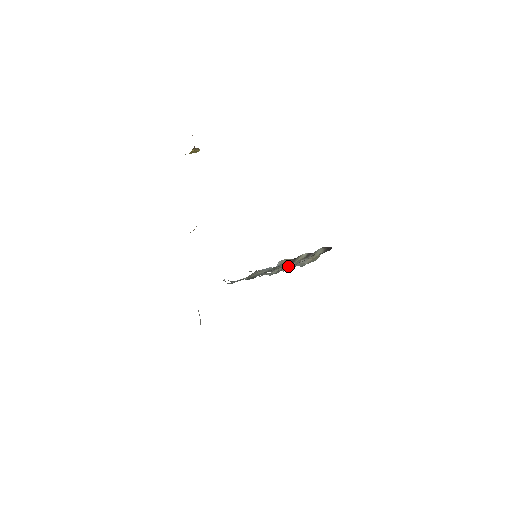
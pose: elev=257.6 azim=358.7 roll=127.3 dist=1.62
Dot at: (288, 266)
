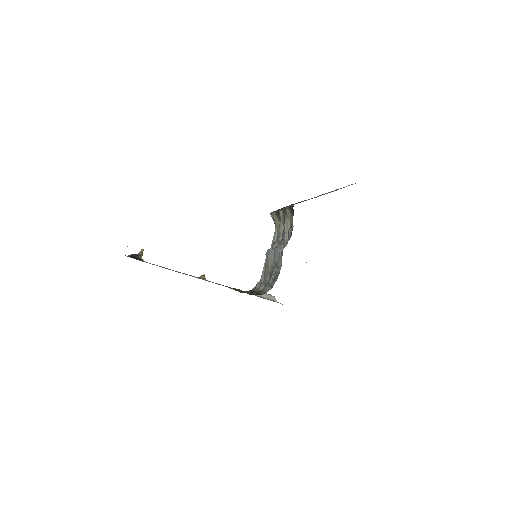
Dot at: (280, 228)
